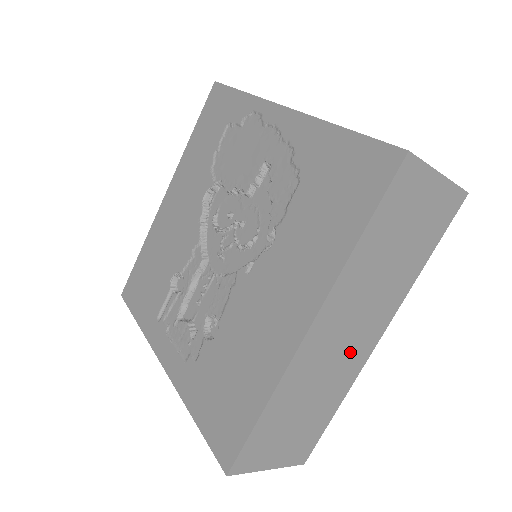
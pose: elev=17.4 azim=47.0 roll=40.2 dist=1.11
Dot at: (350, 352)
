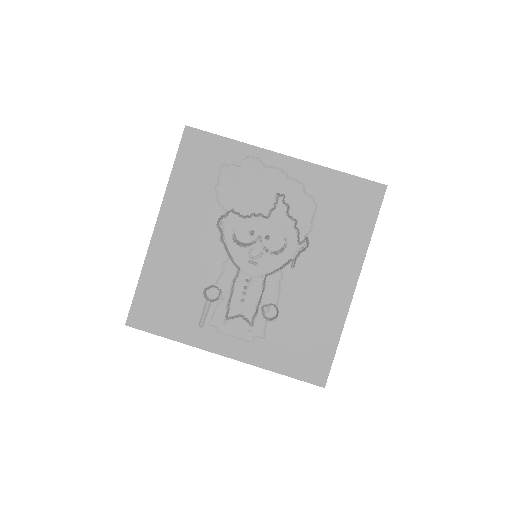
Dot at: occluded
